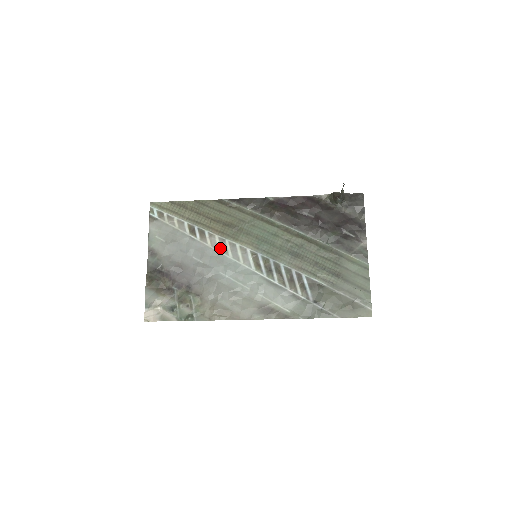
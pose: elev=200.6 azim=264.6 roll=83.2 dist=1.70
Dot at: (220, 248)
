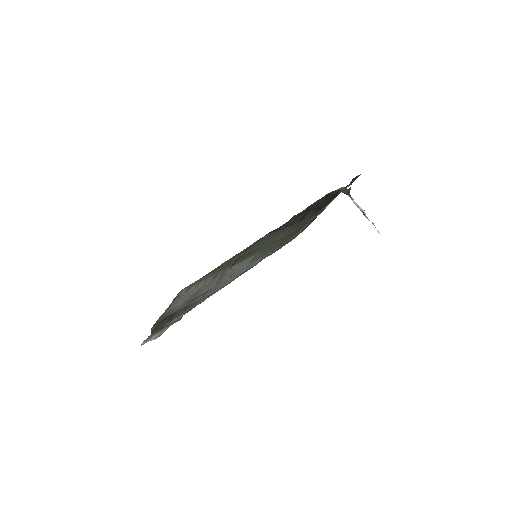
Dot at: (231, 270)
